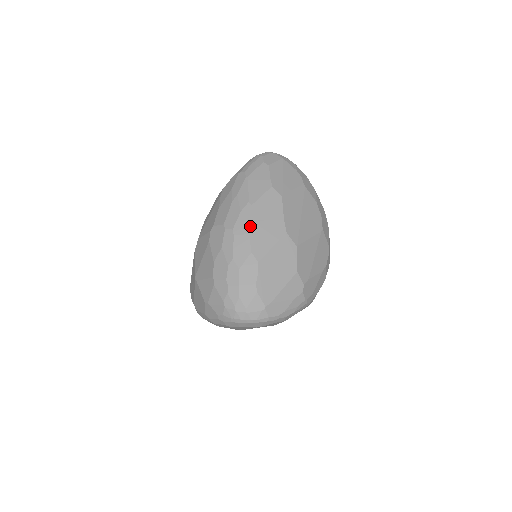
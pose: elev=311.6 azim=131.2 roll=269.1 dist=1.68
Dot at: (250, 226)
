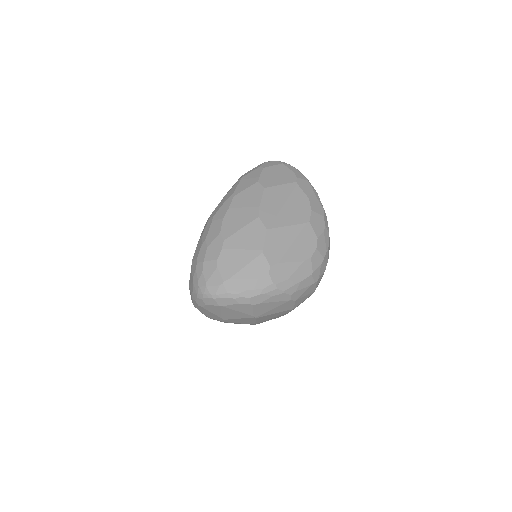
Dot at: (226, 212)
